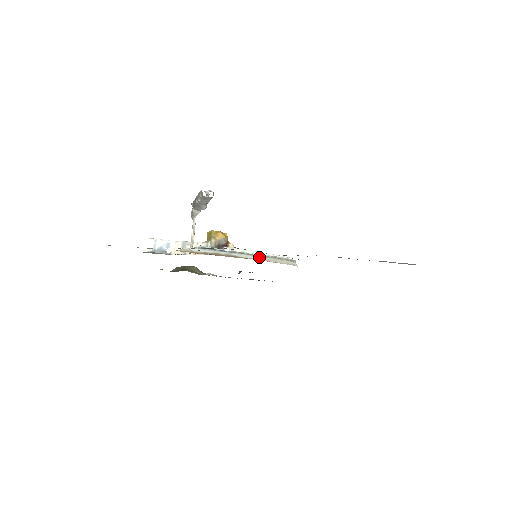
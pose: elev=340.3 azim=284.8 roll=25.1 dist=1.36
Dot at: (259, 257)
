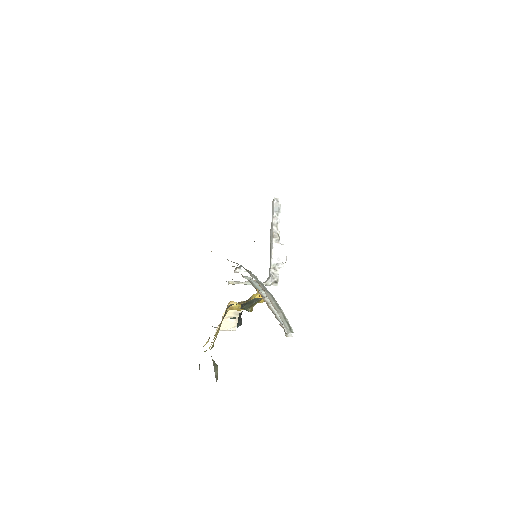
Dot at: occluded
